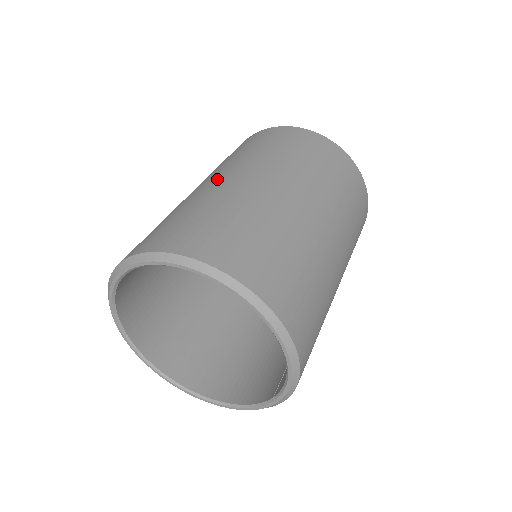
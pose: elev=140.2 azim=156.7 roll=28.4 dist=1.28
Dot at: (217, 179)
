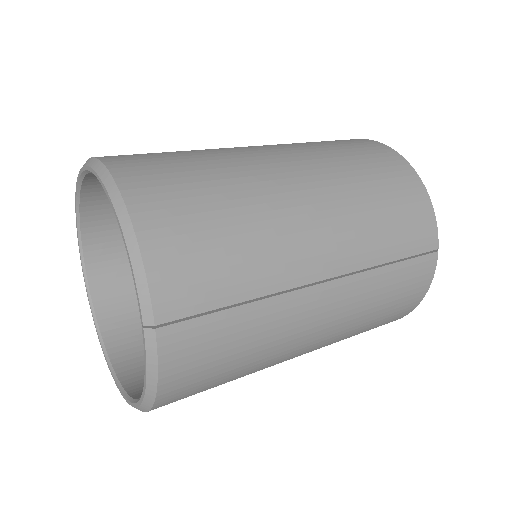
Dot at: occluded
